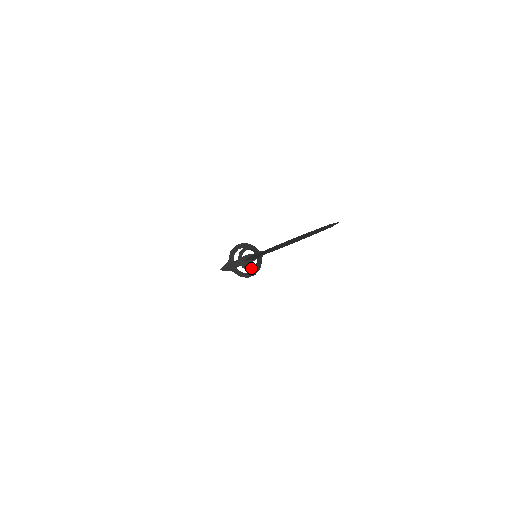
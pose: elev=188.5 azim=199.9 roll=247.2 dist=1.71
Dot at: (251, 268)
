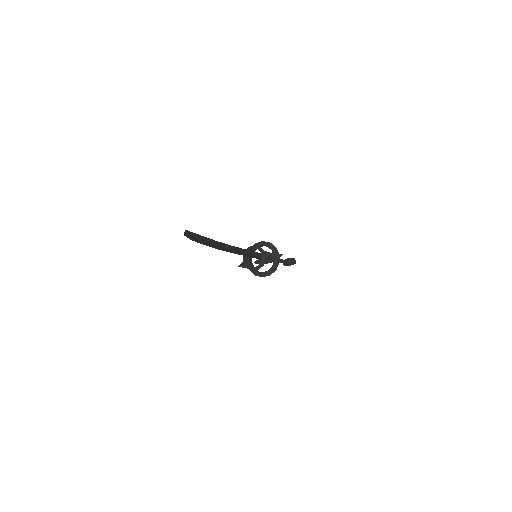
Dot at: (253, 268)
